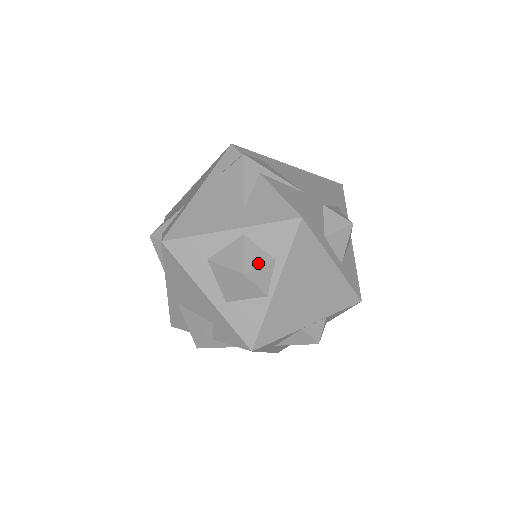
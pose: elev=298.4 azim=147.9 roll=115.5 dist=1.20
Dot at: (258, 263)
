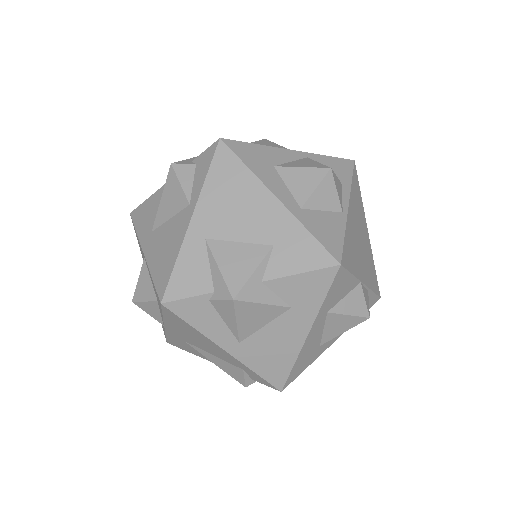
Dot at: occluded
